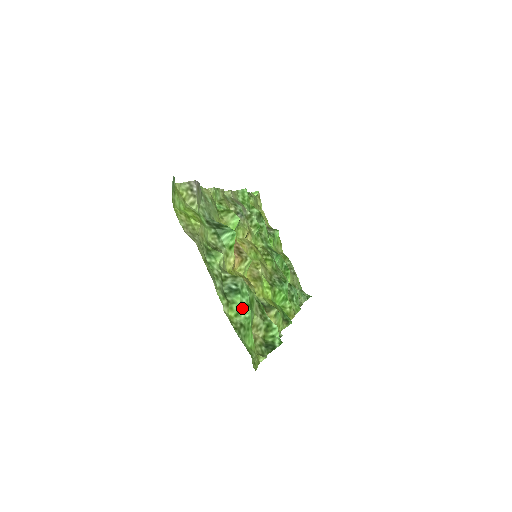
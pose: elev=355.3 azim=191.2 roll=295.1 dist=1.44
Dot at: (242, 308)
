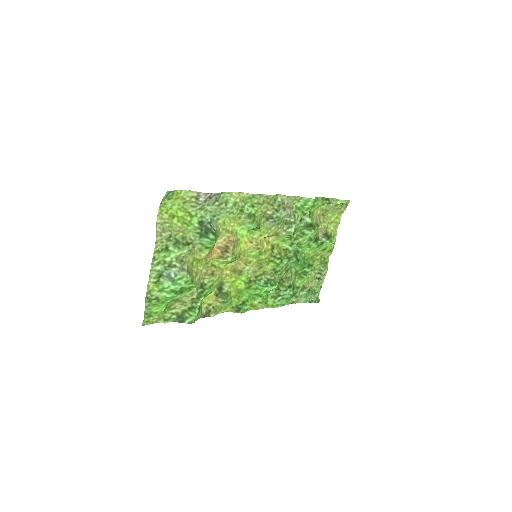
Dot at: (166, 290)
